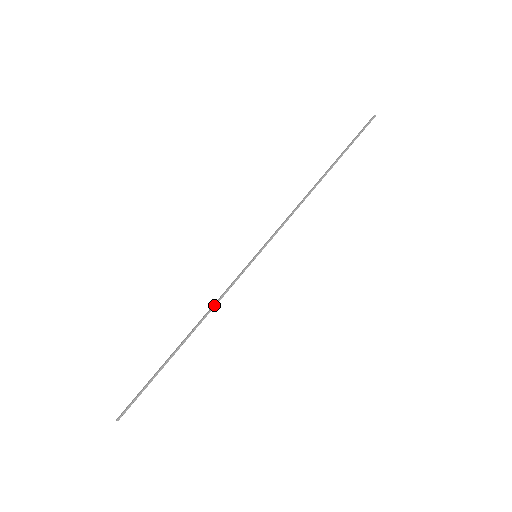
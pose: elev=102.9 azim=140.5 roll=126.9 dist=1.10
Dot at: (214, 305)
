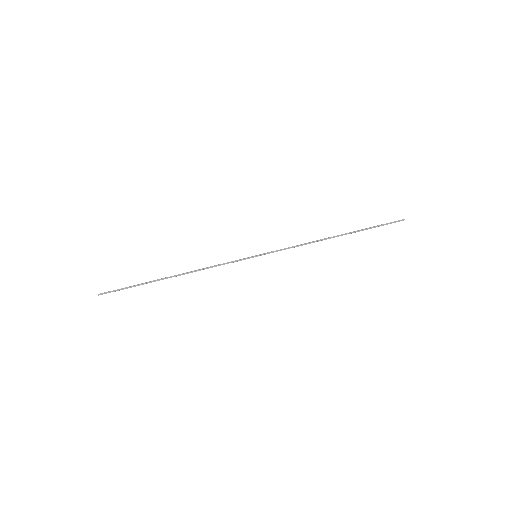
Dot at: (207, 267)
